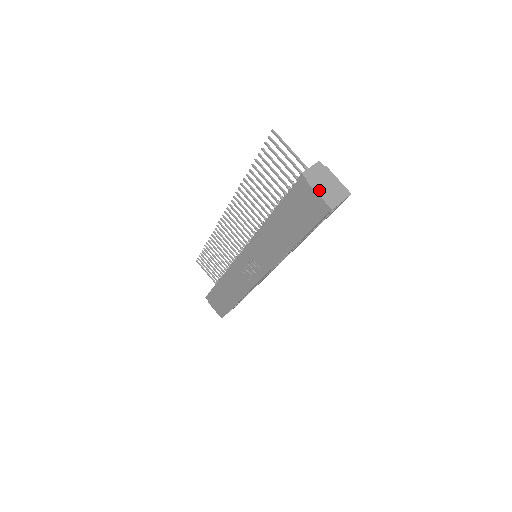
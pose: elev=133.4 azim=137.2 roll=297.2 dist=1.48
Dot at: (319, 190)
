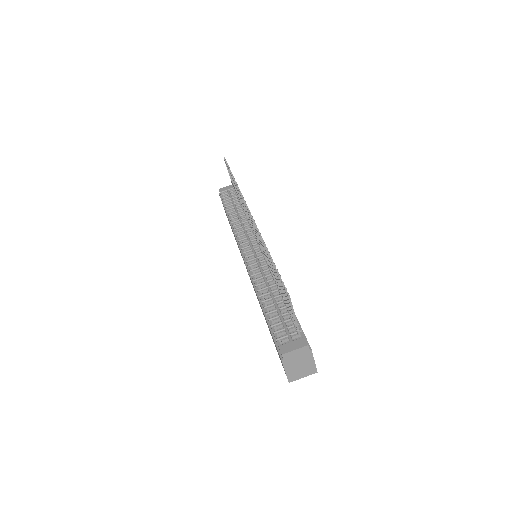
Dot at: (289, 368)
